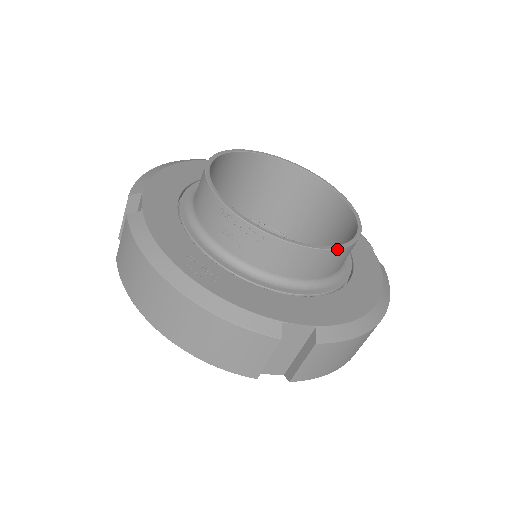
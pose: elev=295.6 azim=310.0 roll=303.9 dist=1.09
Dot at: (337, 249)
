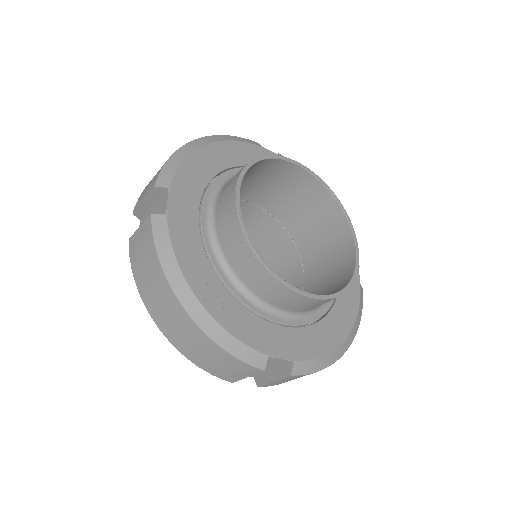
Dot at: (333, 298)
